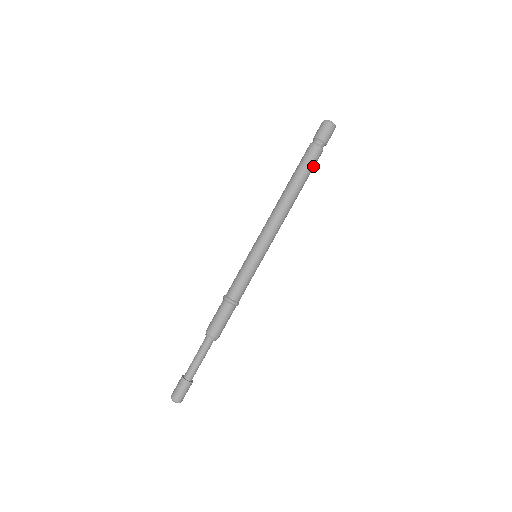
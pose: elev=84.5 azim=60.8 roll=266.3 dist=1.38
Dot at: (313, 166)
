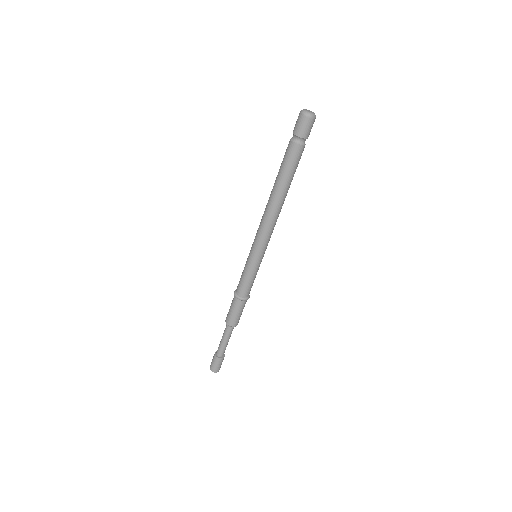
Dot at: (296, 165)
